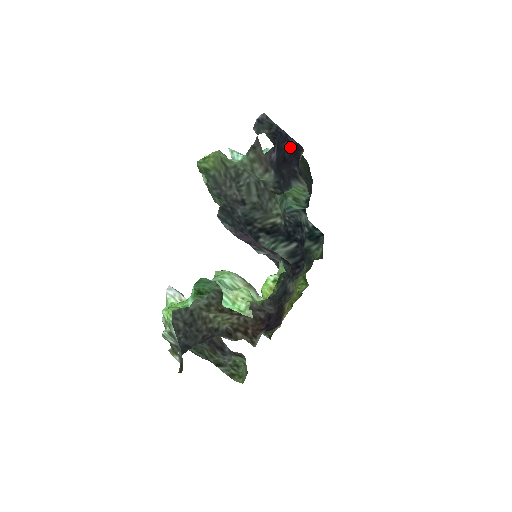
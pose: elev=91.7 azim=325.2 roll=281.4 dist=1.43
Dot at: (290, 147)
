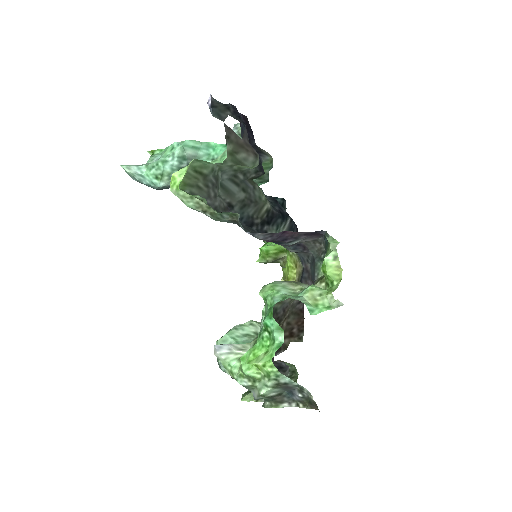
Dot at: occluded
